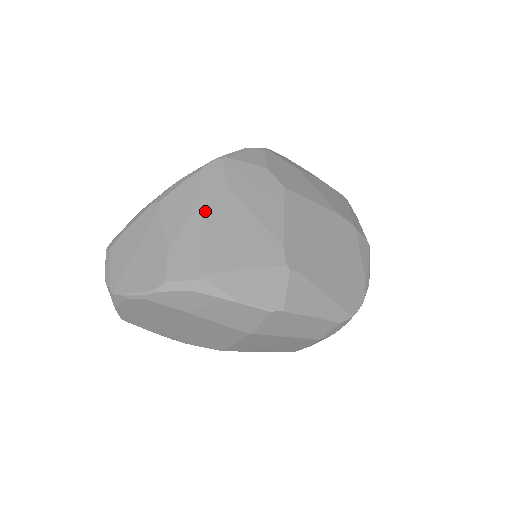
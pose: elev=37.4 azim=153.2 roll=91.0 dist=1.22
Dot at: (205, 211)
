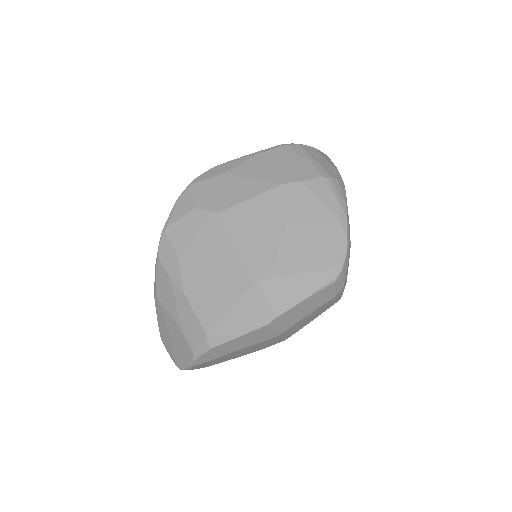
Dot at: (179, 285)
